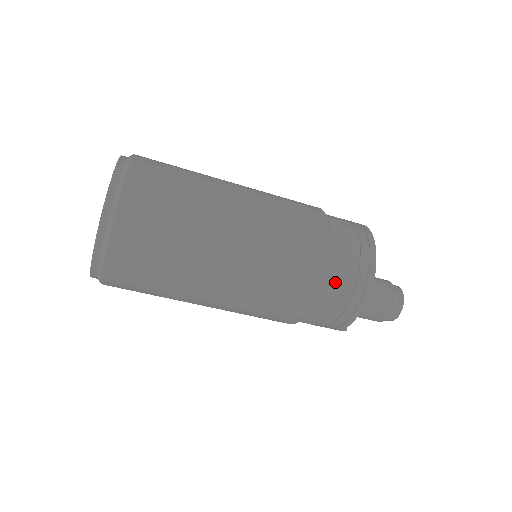
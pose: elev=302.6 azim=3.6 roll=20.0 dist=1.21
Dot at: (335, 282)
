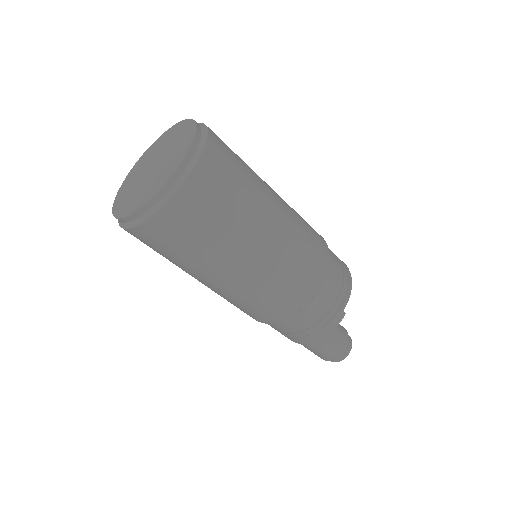
Dot at: (330, 251)
